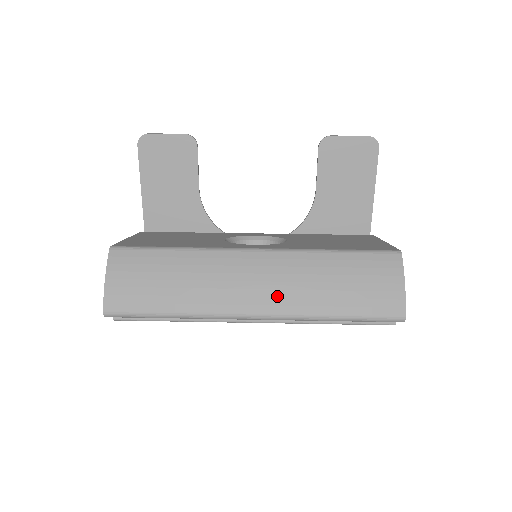
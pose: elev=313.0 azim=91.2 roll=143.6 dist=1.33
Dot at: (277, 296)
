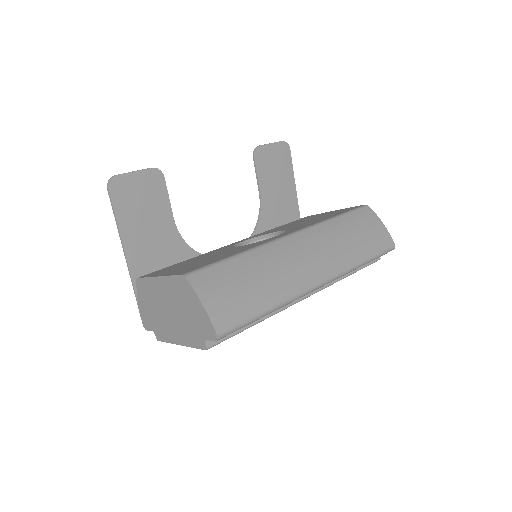
Dot at: (327, 261)
